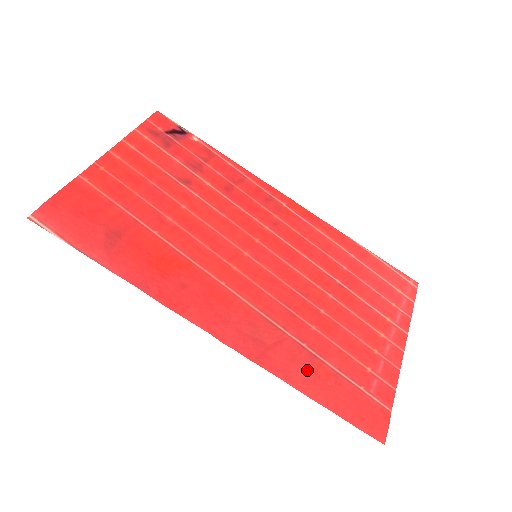
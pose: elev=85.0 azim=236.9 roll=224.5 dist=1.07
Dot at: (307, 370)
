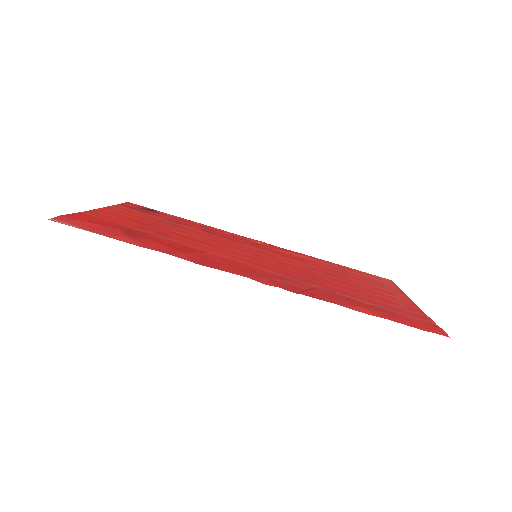
Dot at: (348, 301)
